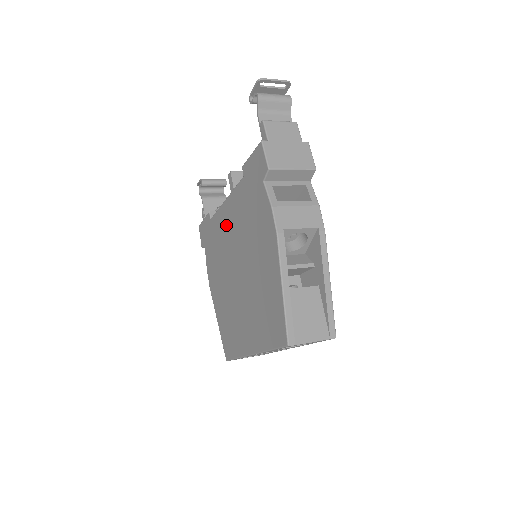
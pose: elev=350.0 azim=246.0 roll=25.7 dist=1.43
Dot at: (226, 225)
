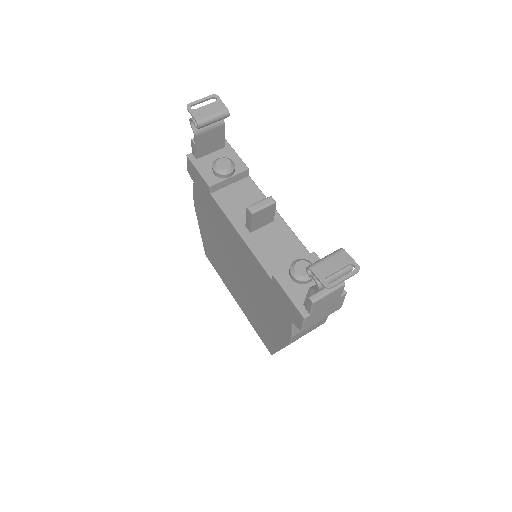
Dot at: (234, 241)
